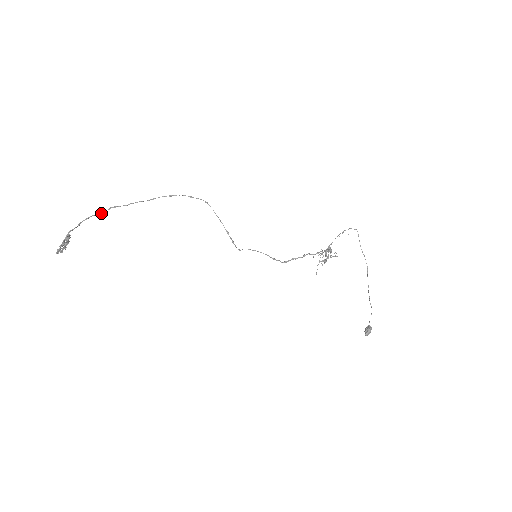
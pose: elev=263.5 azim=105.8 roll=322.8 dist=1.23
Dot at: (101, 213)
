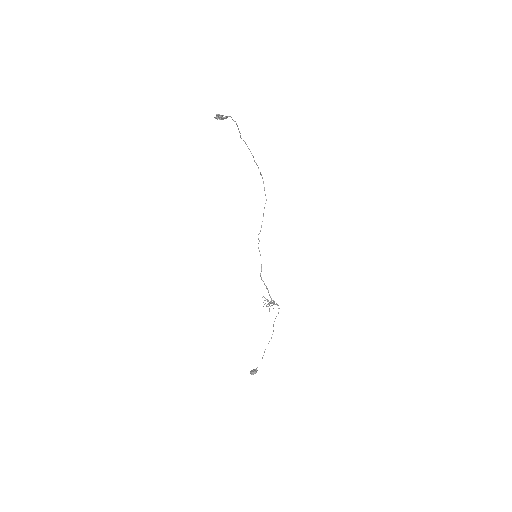
Dot at: occluded
